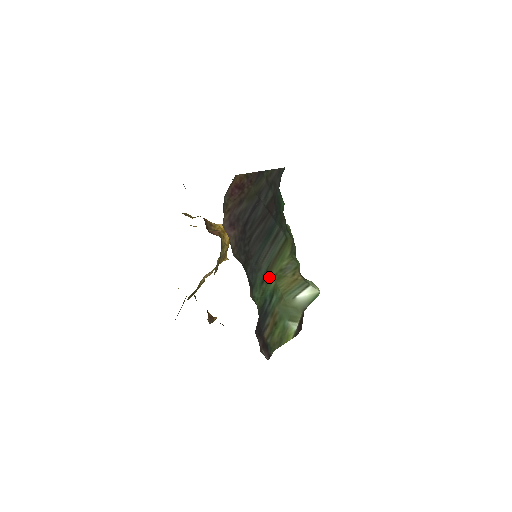
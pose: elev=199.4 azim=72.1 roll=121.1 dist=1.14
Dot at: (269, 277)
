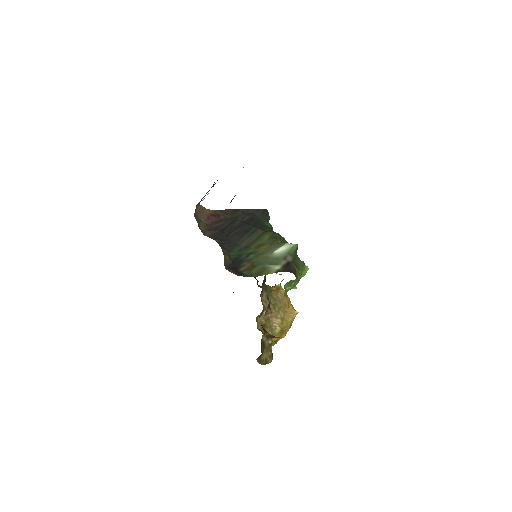
Dot at: (248, 249)
